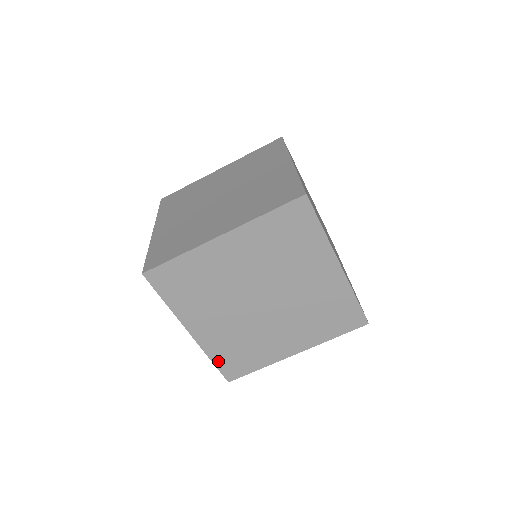
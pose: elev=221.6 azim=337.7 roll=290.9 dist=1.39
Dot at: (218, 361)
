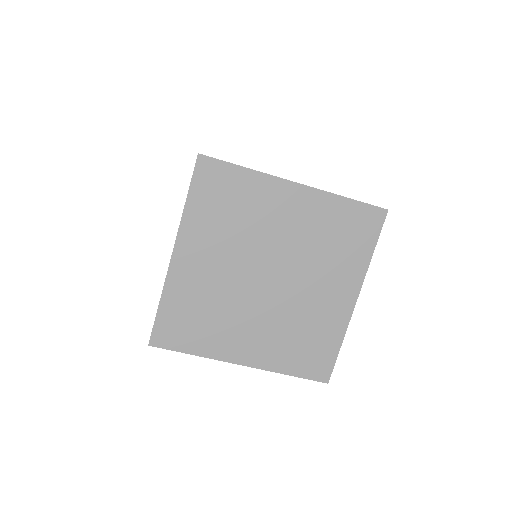
Dot at: occluded
